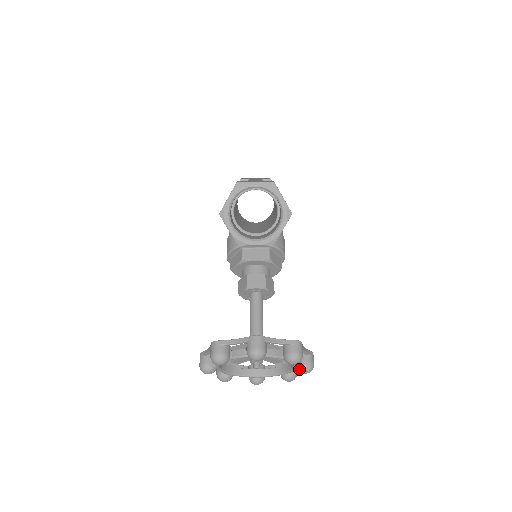
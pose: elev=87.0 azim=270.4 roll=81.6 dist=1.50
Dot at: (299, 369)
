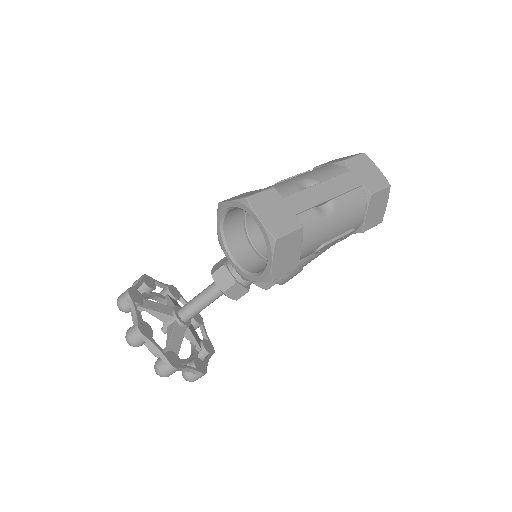
Dot at: occluded
